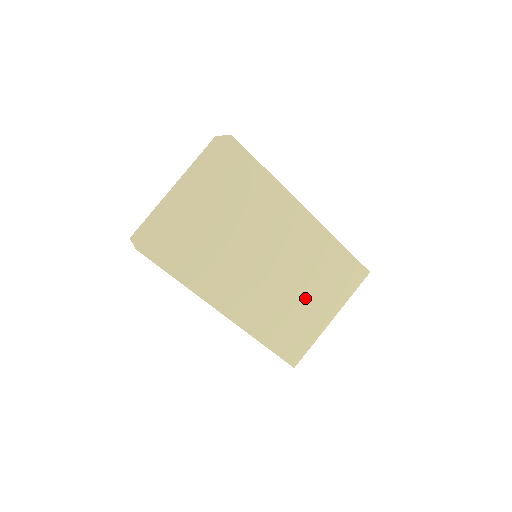
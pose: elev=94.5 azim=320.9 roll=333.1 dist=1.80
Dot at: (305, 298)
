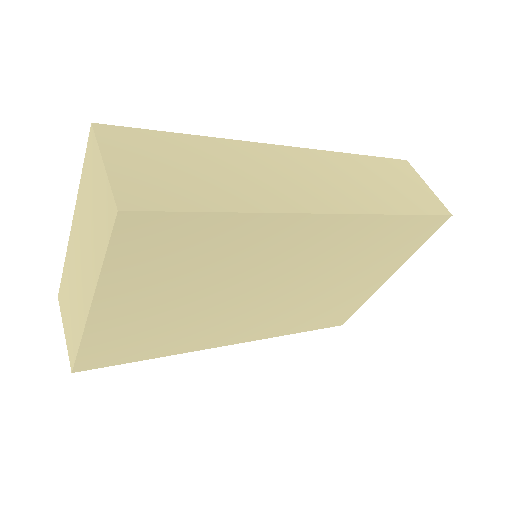
Dot at: (345, 283)
